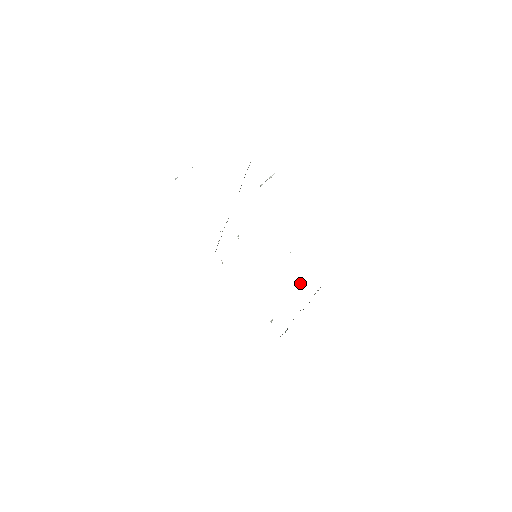
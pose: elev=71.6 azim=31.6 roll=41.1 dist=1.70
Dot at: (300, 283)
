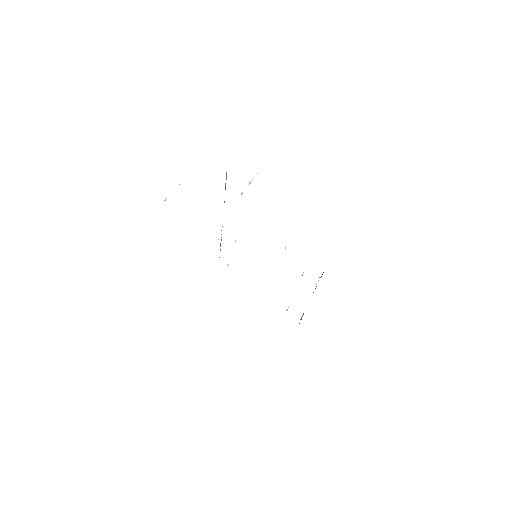
Dot at: occluded
